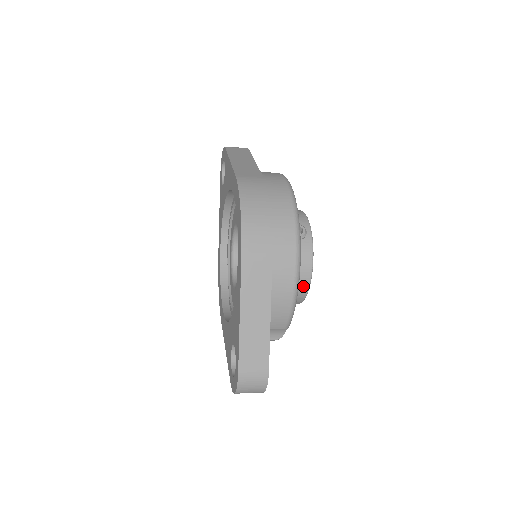
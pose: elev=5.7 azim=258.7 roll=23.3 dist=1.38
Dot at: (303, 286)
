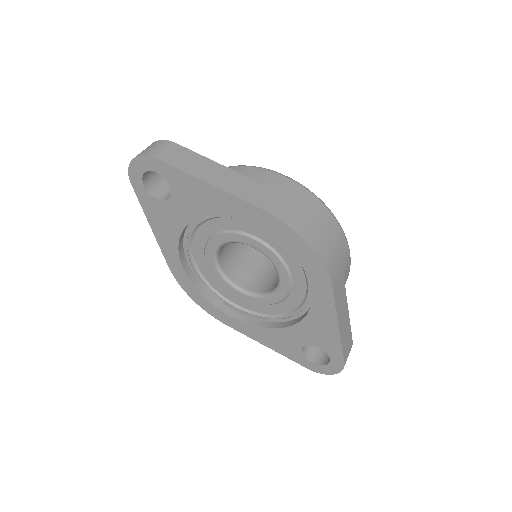
Dot at: occluded
